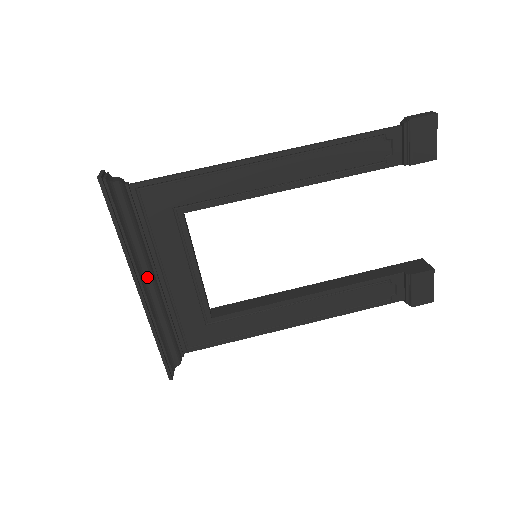
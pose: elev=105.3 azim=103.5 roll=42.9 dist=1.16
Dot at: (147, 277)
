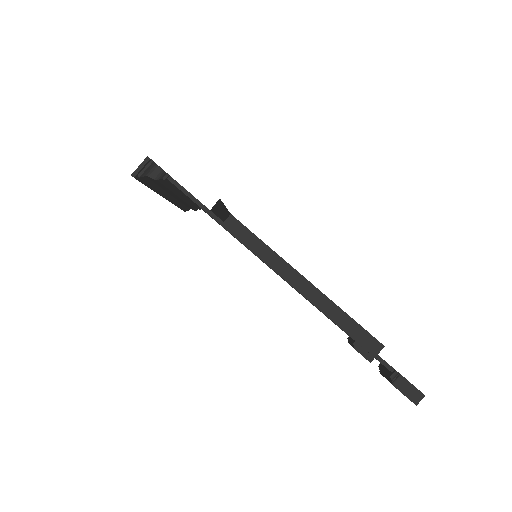
Dot at: (175, 196)
